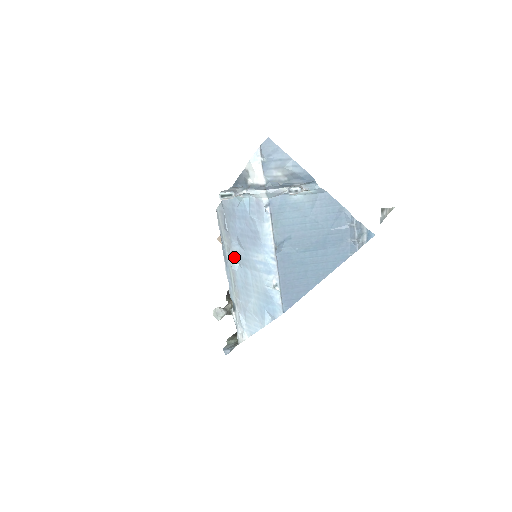
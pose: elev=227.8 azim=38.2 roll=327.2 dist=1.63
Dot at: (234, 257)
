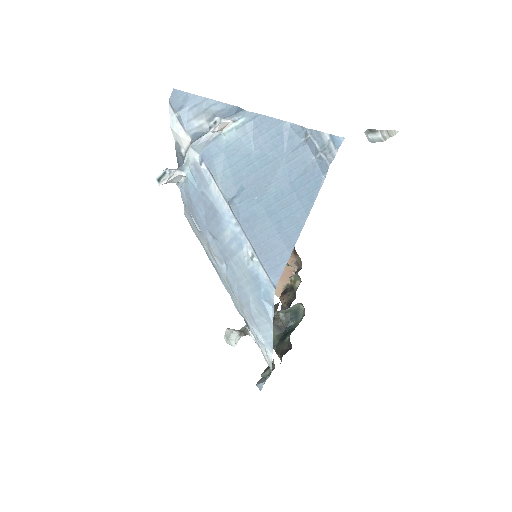
Dot at: (217, 257)
